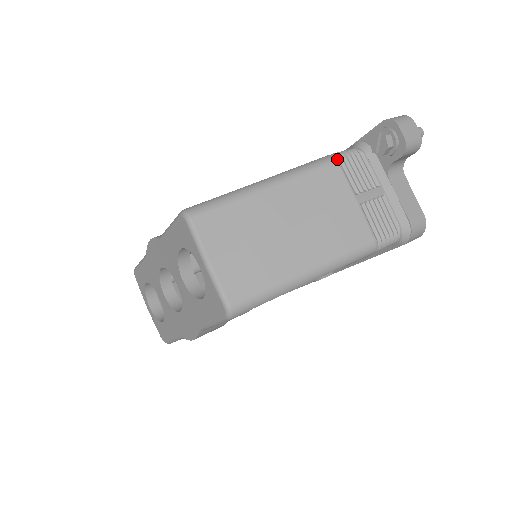
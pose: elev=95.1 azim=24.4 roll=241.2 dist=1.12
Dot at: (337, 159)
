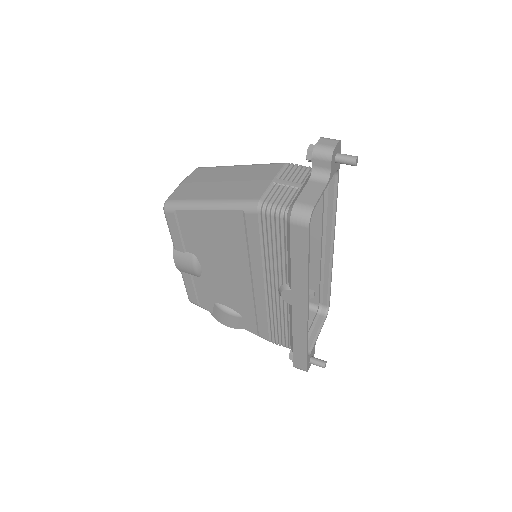
Dot at: (287, 163)
